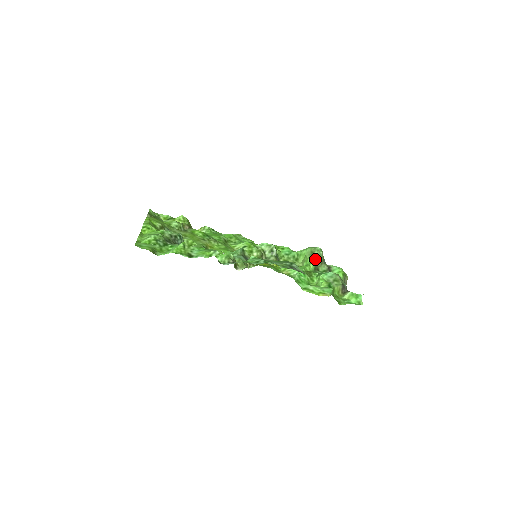
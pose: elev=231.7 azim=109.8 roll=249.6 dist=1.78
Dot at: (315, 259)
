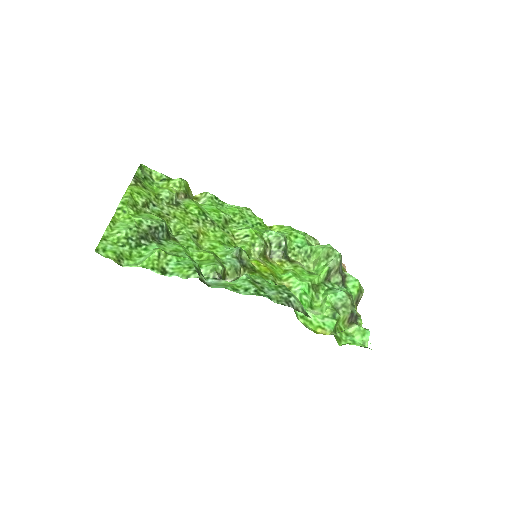
Dot at: (329, 267)
